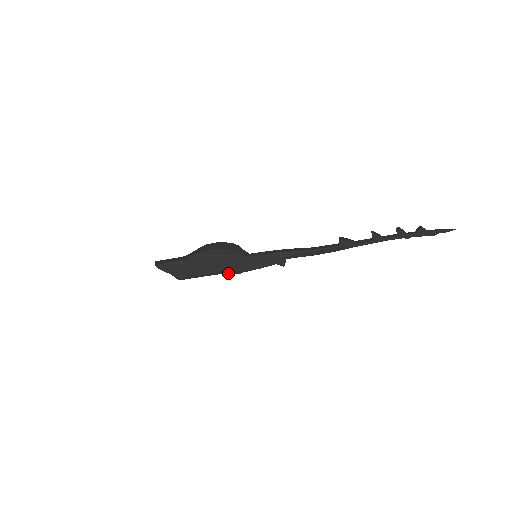
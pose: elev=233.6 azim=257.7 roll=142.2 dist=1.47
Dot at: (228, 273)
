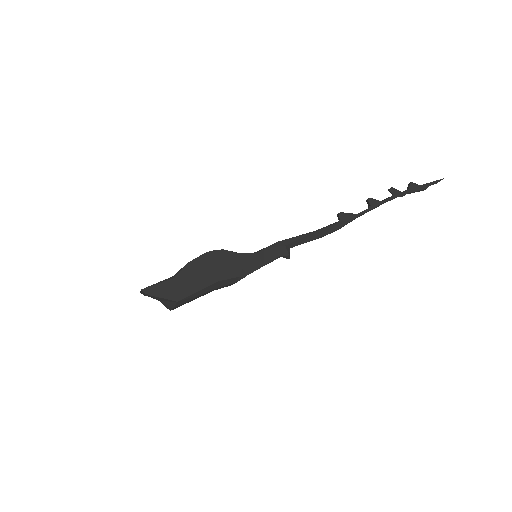
Dot at: (229, 283)
